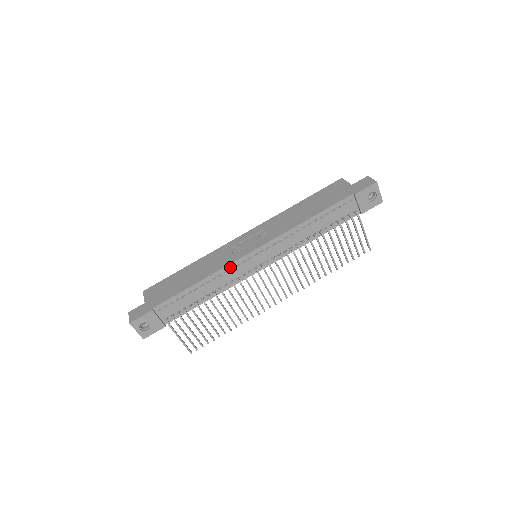
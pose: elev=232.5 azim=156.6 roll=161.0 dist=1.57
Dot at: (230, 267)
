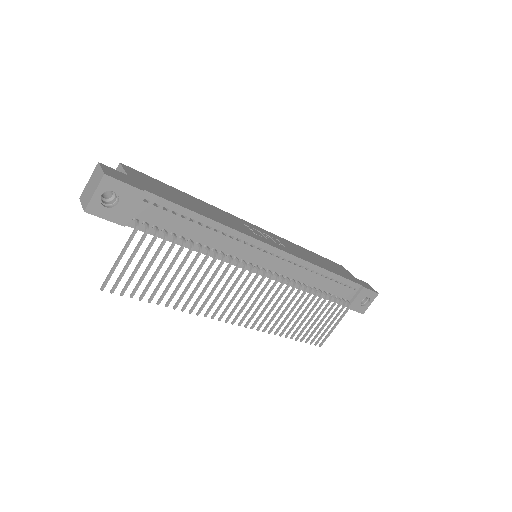
Dot at: (247, 239)
